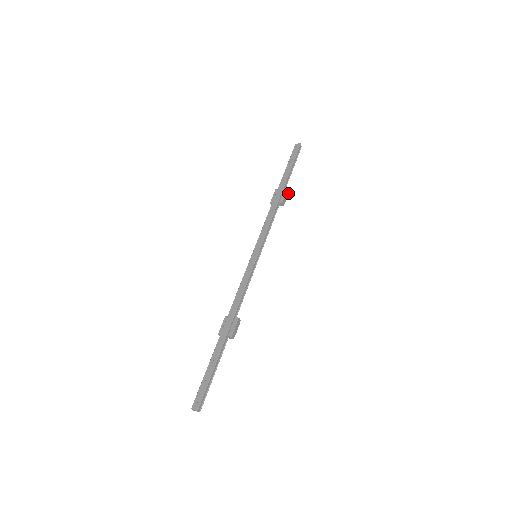
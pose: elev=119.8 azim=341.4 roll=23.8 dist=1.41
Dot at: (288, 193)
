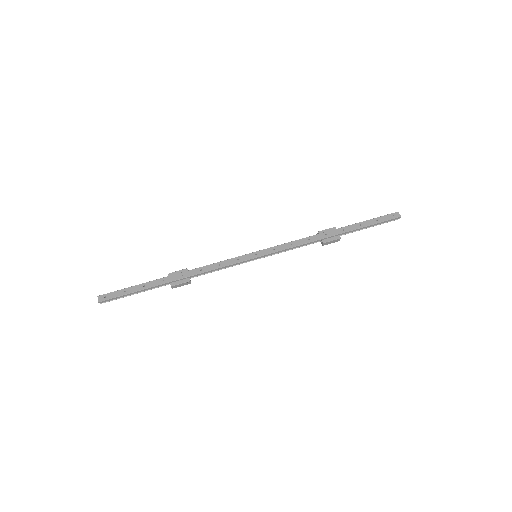
Dot at: occluded
